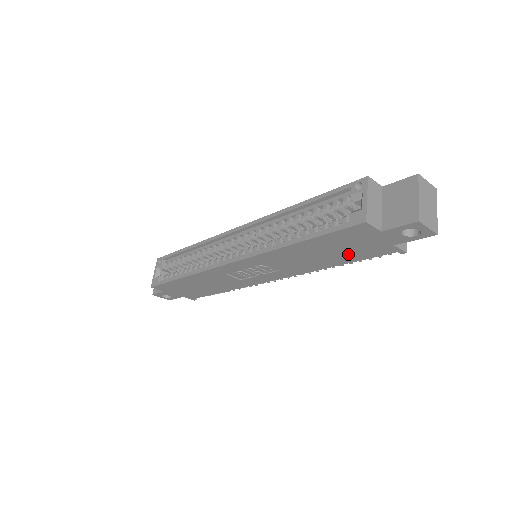
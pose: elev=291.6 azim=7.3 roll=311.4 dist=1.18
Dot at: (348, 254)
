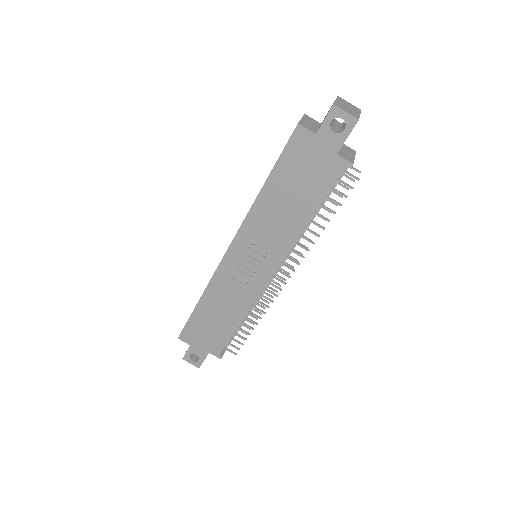
Dot at: (310, 188)
